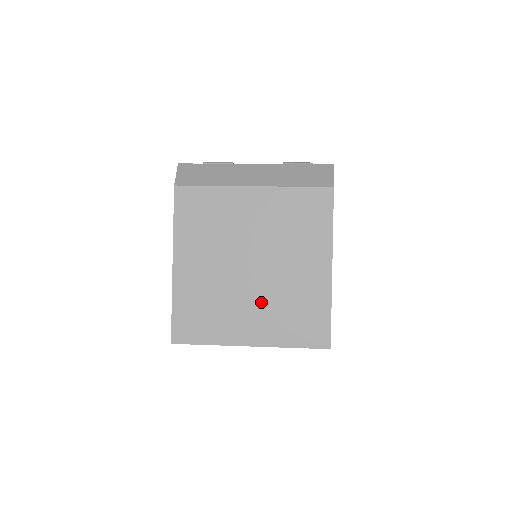
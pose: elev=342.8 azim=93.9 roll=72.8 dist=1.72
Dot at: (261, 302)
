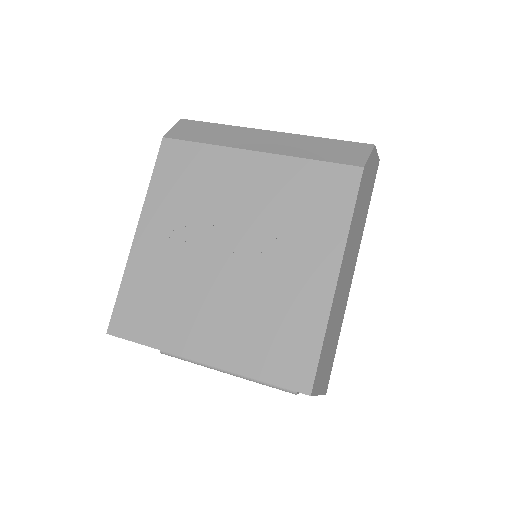
Dot at: (230, 305)
